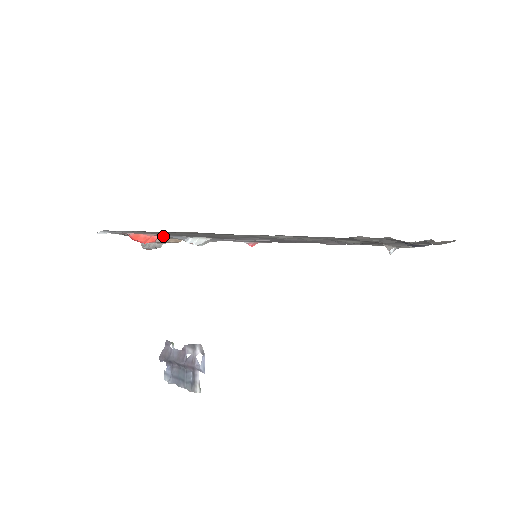
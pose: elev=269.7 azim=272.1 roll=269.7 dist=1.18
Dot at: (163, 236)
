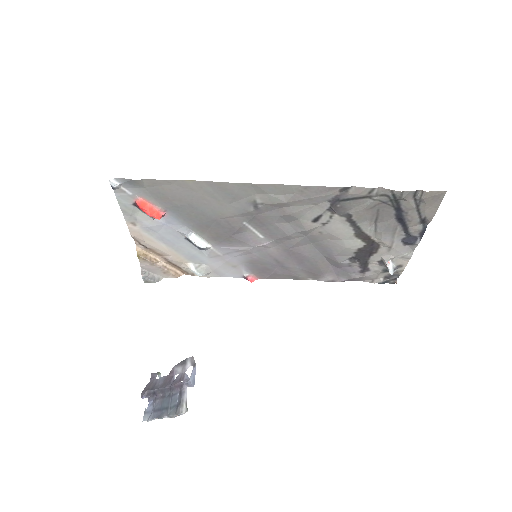
Dot at: (167, 230)
